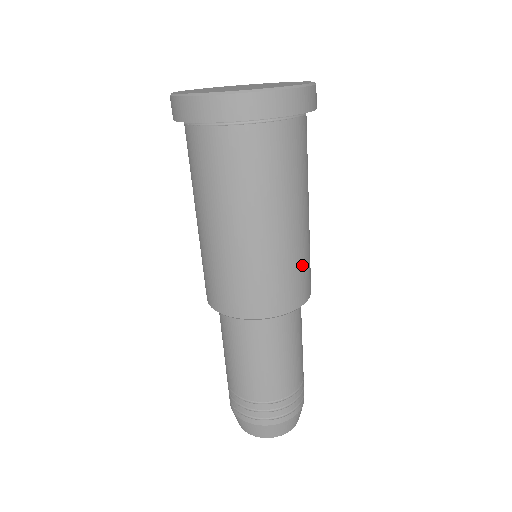
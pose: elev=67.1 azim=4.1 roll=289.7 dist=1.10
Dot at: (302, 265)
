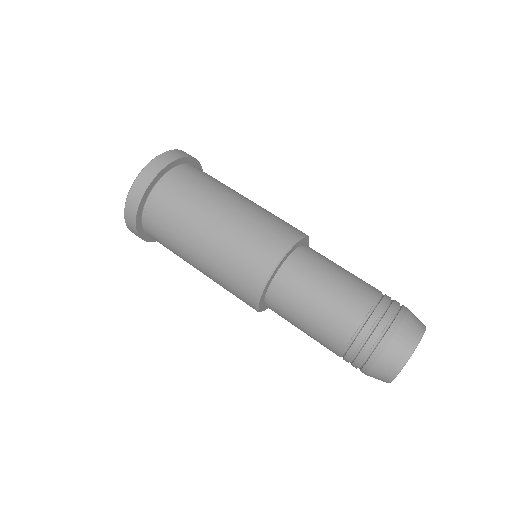
Dot at: occluded
